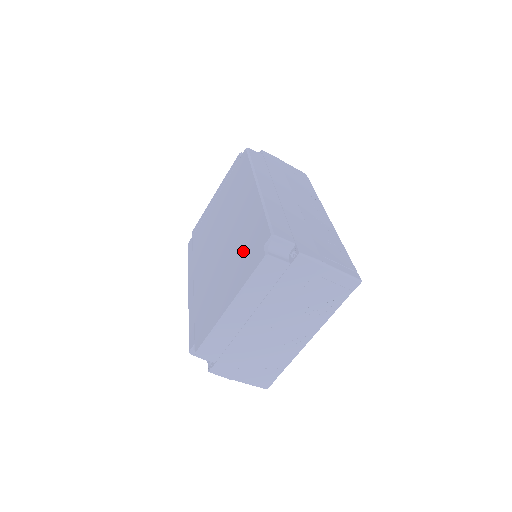
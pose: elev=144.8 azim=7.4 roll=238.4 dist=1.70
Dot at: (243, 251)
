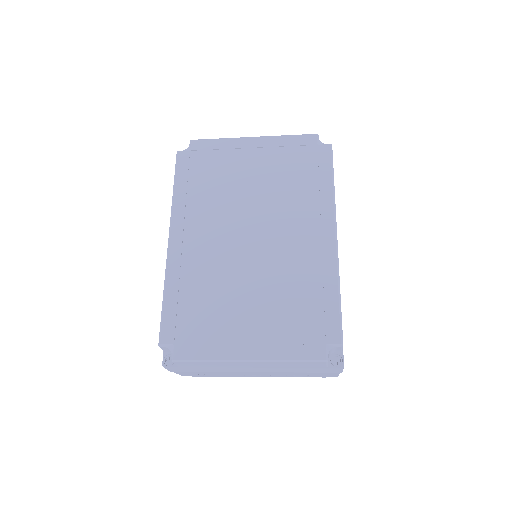
Dot at: (291, 309)
